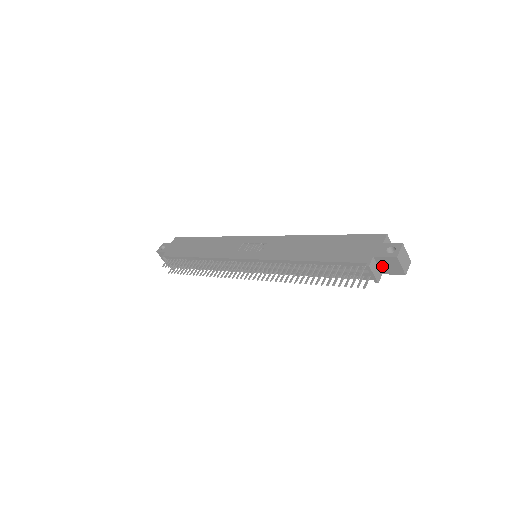
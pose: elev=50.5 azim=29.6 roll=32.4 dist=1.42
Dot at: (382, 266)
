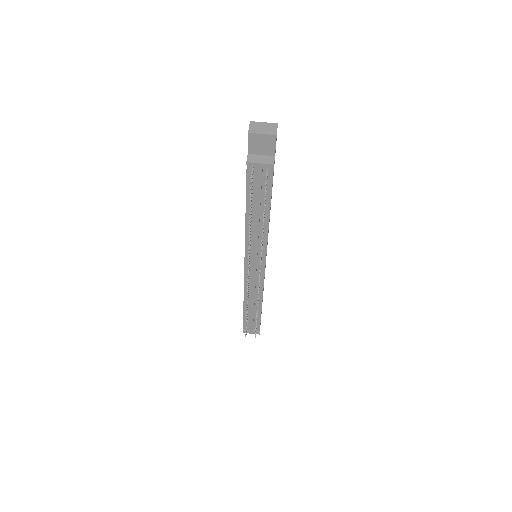
Dot at: (262, 152)
